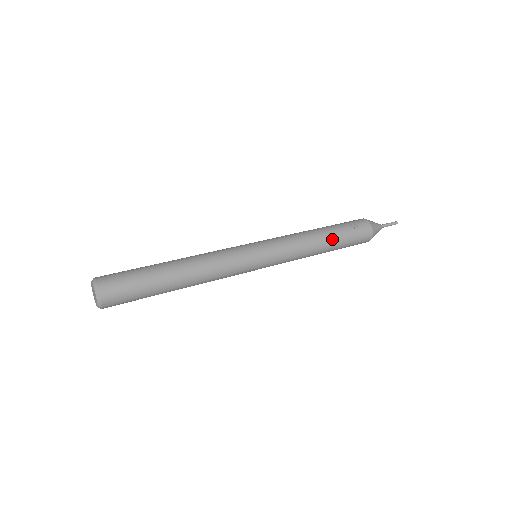
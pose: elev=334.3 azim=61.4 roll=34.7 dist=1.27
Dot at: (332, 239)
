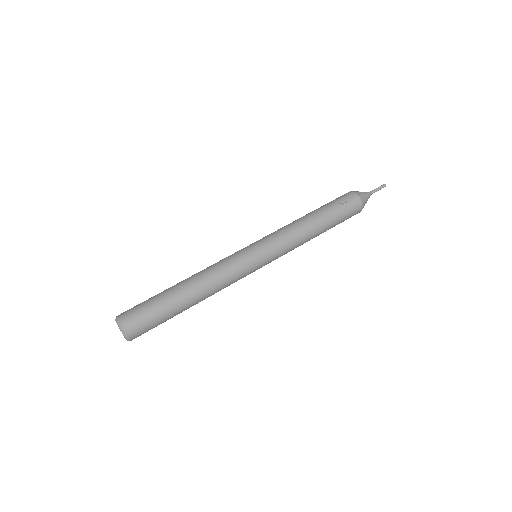
Dot at: (324, 222)
